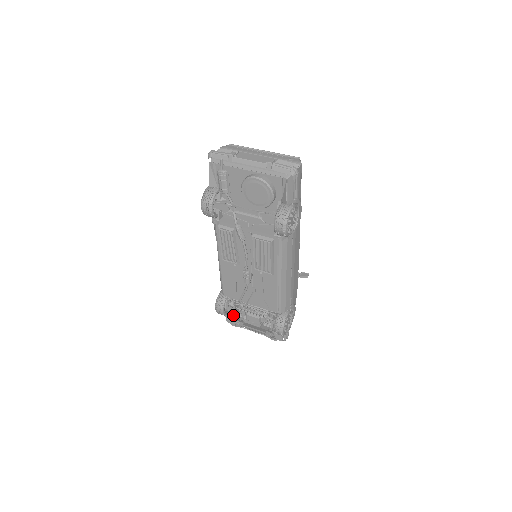
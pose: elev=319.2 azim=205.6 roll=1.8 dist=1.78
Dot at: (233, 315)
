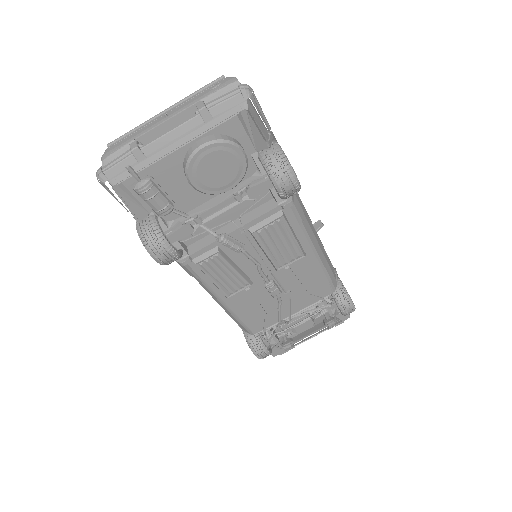
Dot at: (277, 344)
